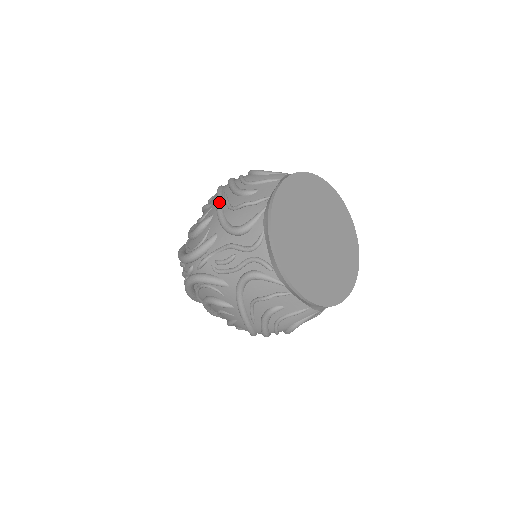
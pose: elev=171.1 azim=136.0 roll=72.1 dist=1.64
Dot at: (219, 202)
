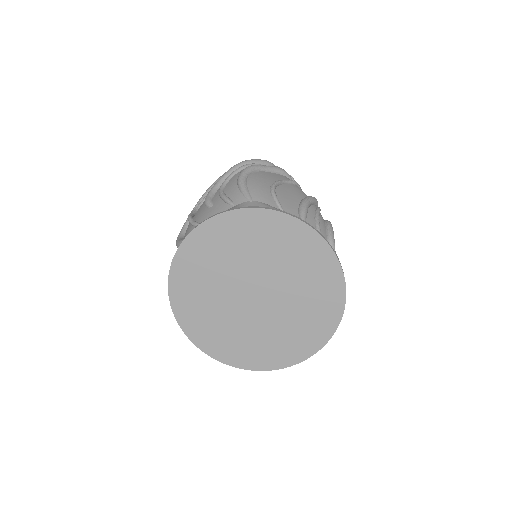
Dot at: (207, 191)
